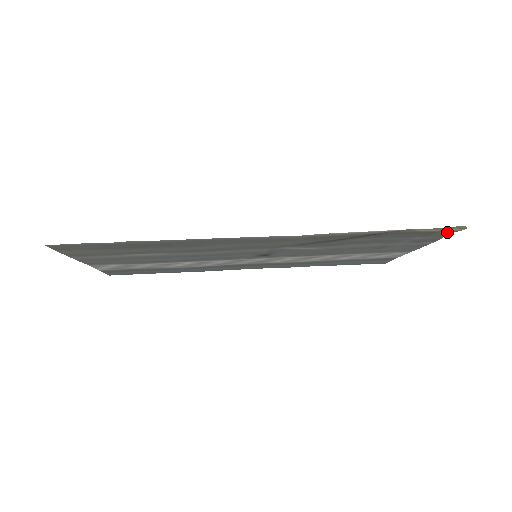
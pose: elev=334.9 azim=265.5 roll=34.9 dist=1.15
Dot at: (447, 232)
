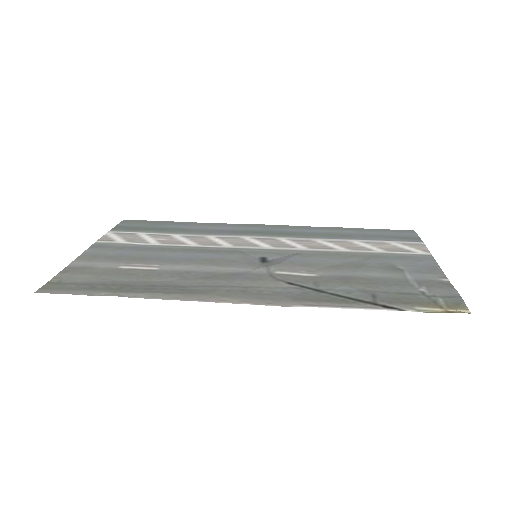
Dot at: (452, 305)
